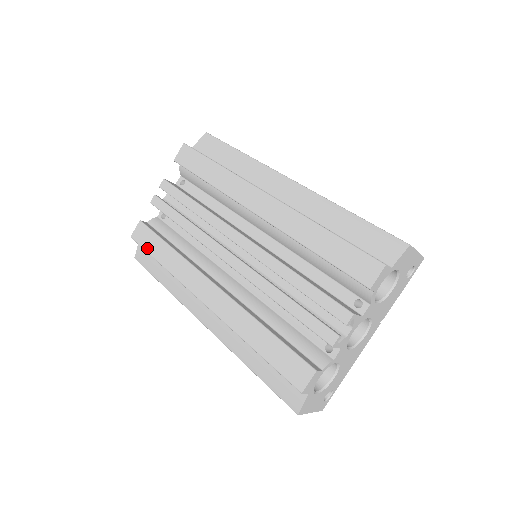
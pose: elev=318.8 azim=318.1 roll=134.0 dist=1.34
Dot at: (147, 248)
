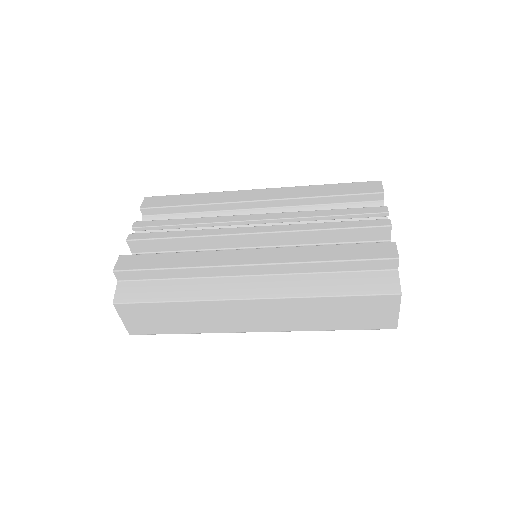
Dot at: (146, 266)
